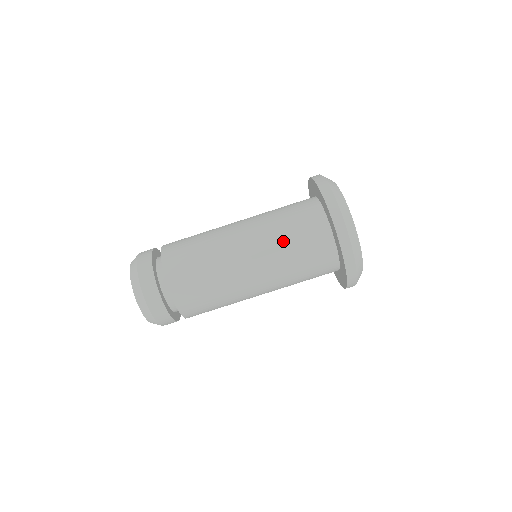
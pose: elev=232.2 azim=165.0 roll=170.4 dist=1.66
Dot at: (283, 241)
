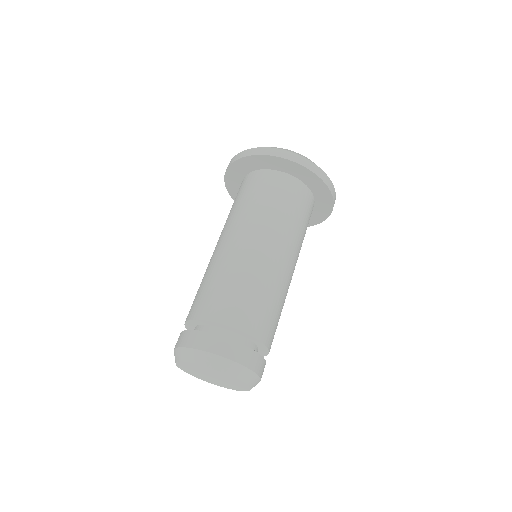
Dot at: occluded
